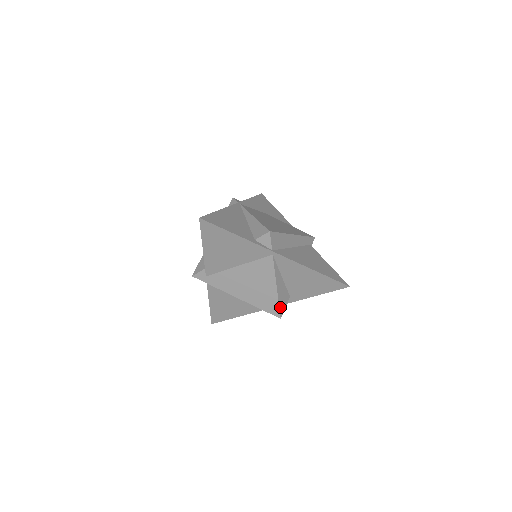
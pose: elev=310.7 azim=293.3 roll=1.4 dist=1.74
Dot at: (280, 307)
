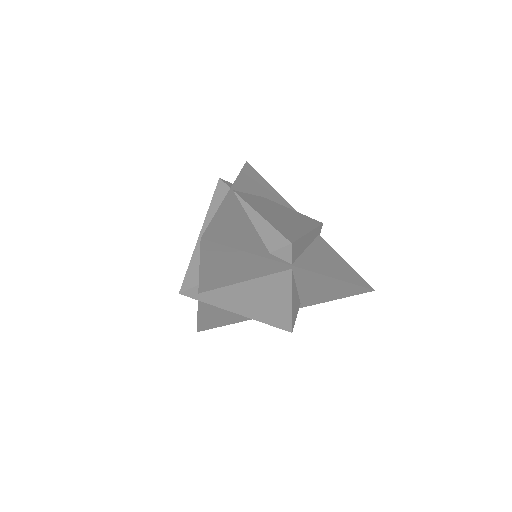
Dot at: (292, 321)
